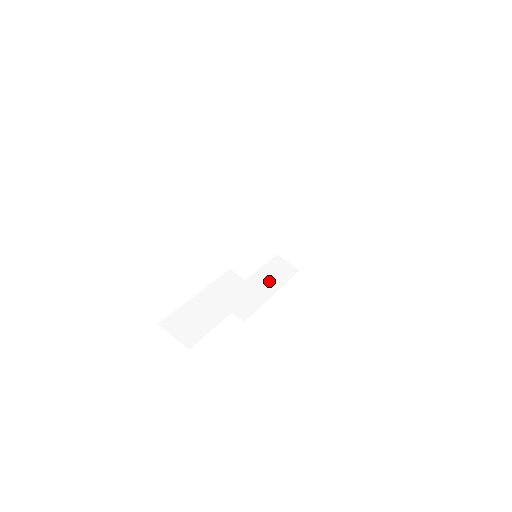
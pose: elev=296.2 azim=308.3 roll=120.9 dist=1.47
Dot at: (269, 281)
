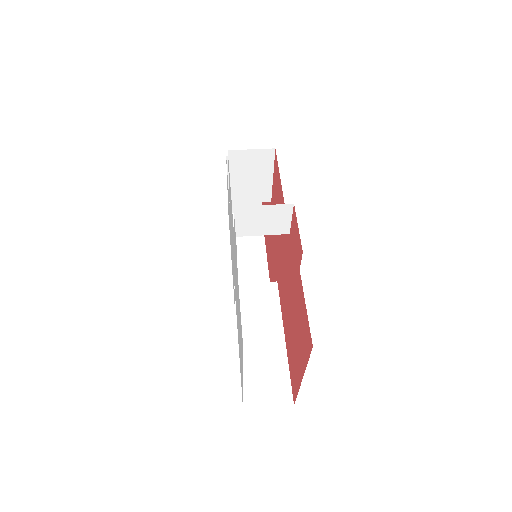
Dot at: (250, 248)
